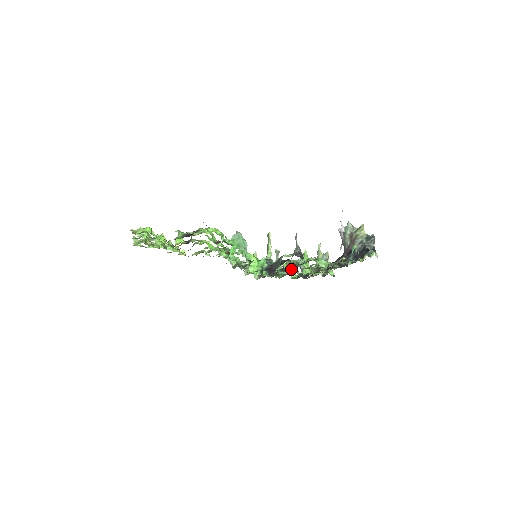
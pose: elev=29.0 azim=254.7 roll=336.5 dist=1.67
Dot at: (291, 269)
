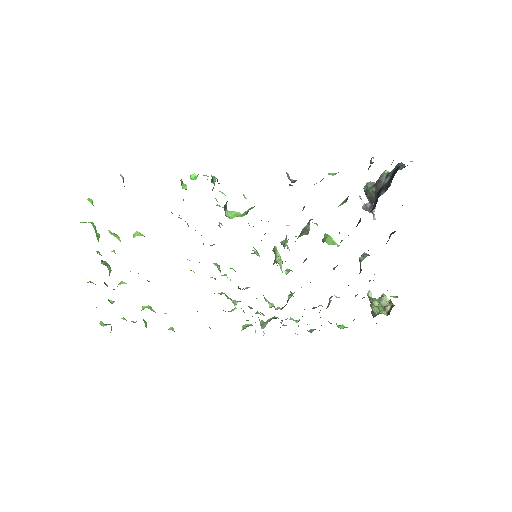
Dot at: occluded
